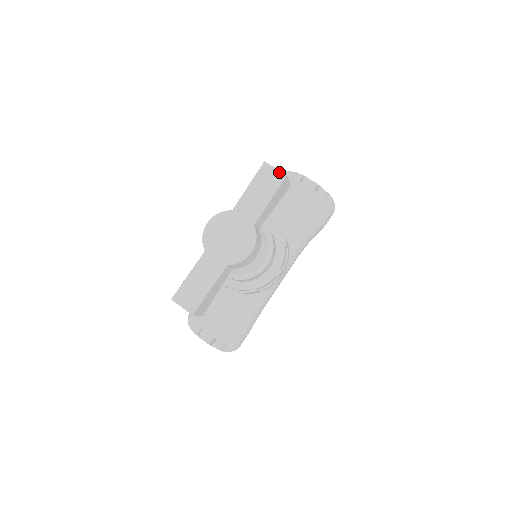
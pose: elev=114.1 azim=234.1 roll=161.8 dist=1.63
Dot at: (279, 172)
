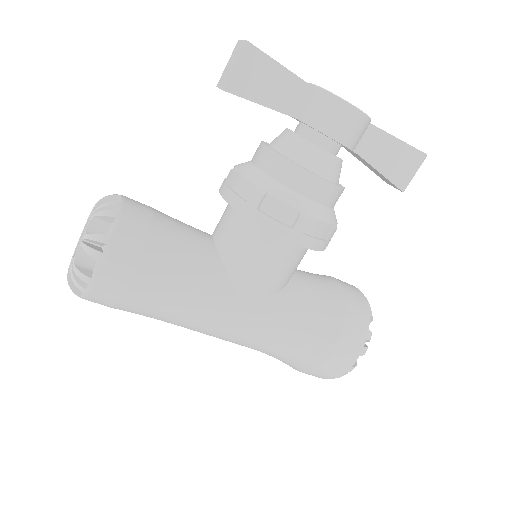
Dot at: occluded
